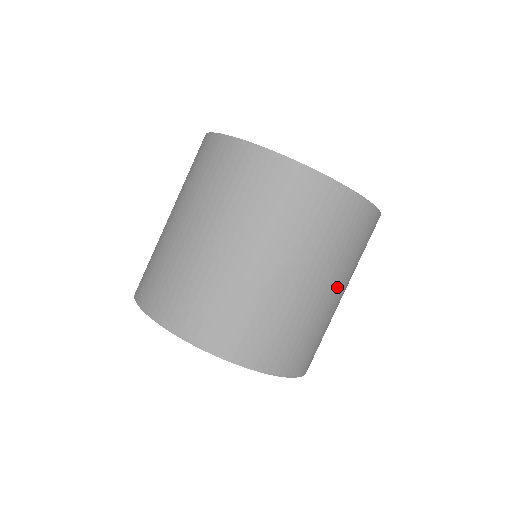
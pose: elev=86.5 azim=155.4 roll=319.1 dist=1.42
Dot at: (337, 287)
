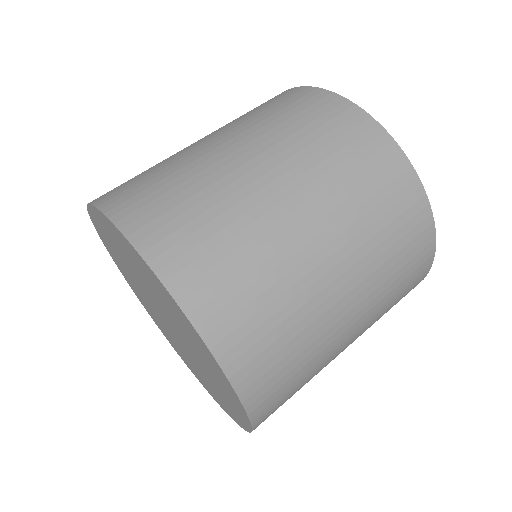
Dot at: (356, 311)
